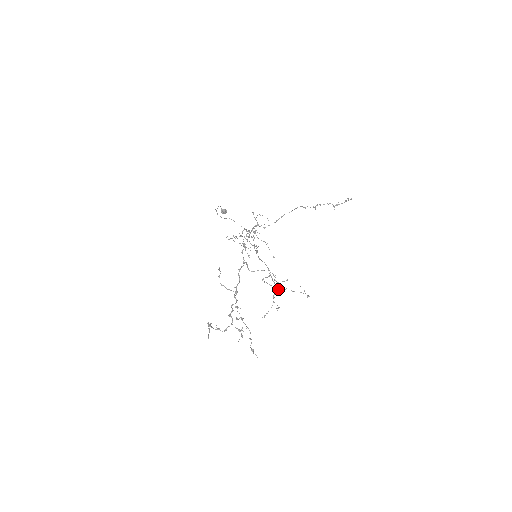
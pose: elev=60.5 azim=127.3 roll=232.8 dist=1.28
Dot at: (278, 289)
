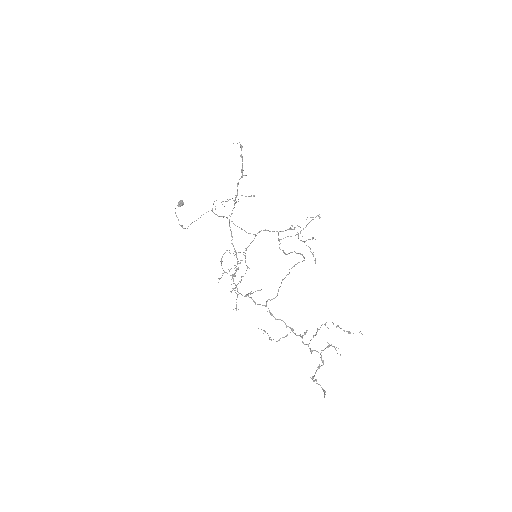
Dot at: (300, 254)
